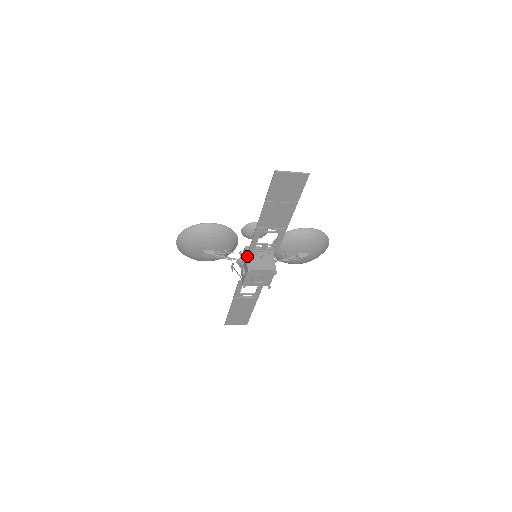
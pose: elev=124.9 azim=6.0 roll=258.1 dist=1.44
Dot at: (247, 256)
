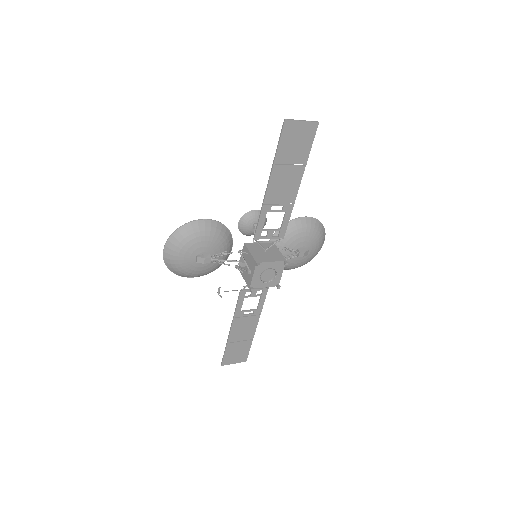
Dot at: (250, 251)
